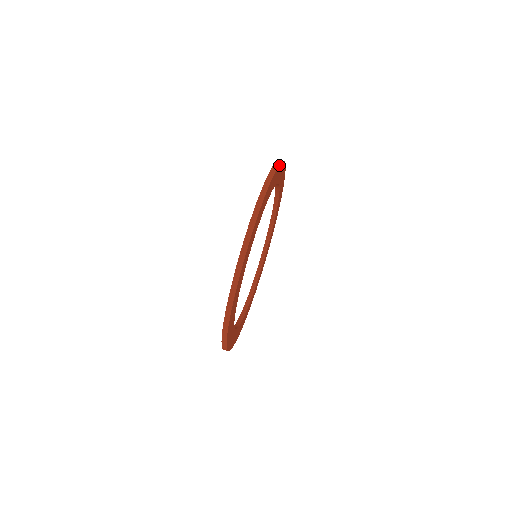
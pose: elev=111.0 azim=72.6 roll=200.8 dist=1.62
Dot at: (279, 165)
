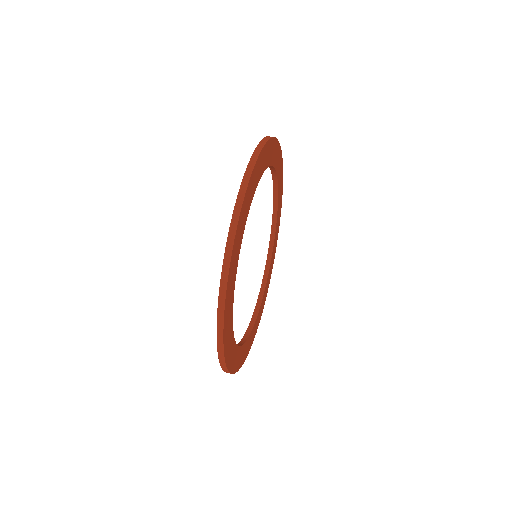
Dot at: (255, 164)
